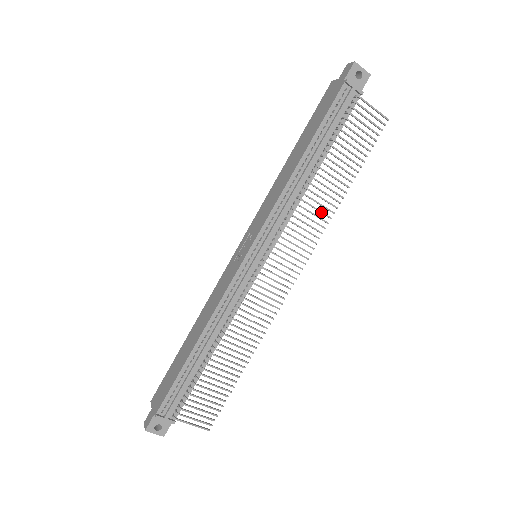
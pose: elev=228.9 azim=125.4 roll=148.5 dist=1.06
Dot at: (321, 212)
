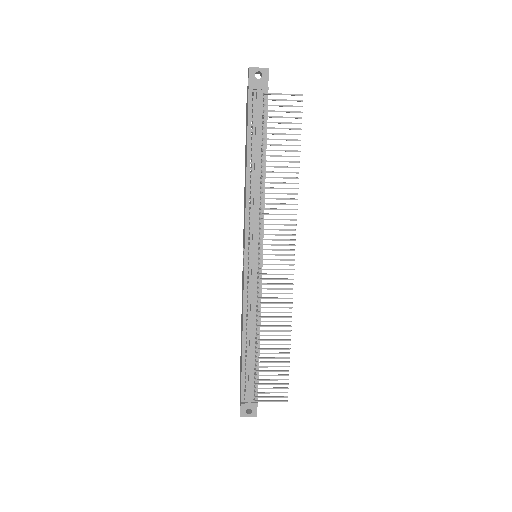
Dot at: (285, 199)
